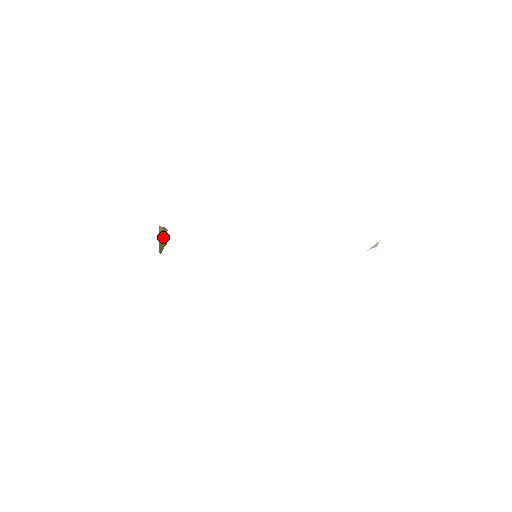
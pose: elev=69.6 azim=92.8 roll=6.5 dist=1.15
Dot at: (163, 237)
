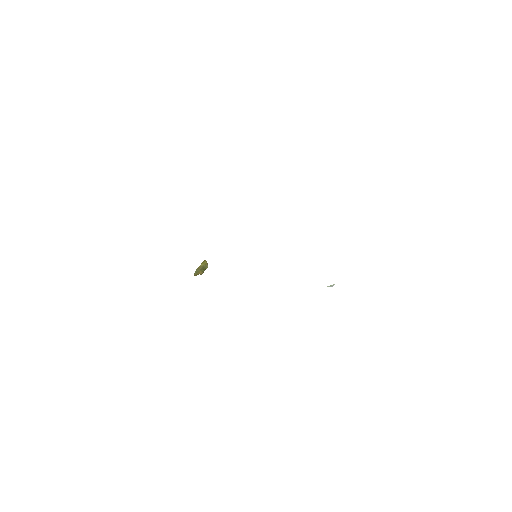
Dot at: (203, 267)
